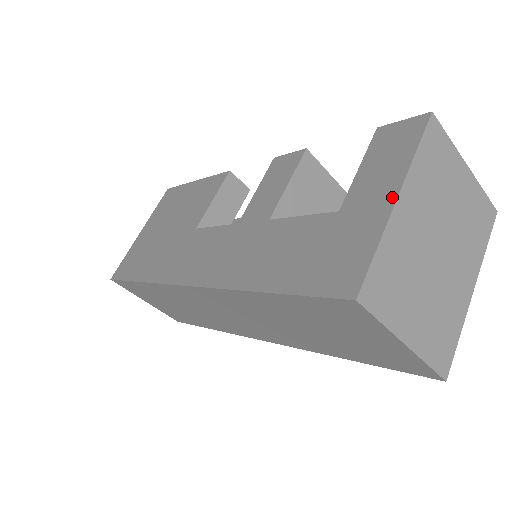
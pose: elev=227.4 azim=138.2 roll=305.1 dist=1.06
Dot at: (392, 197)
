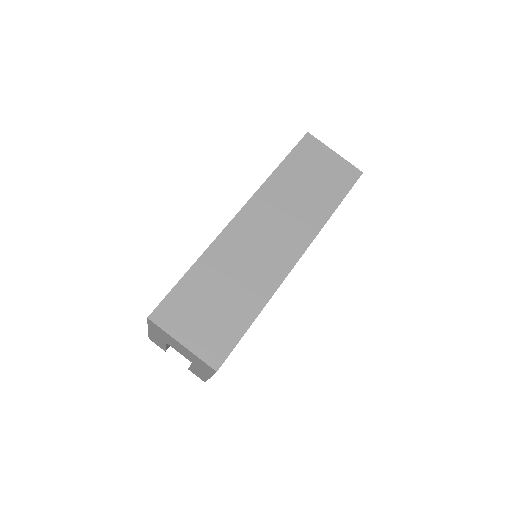
Dot at: occluded
